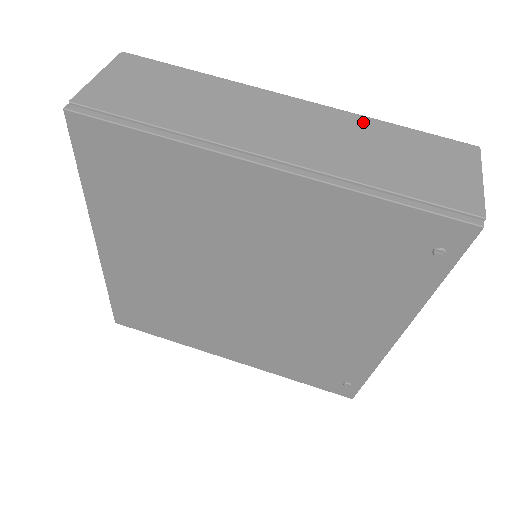
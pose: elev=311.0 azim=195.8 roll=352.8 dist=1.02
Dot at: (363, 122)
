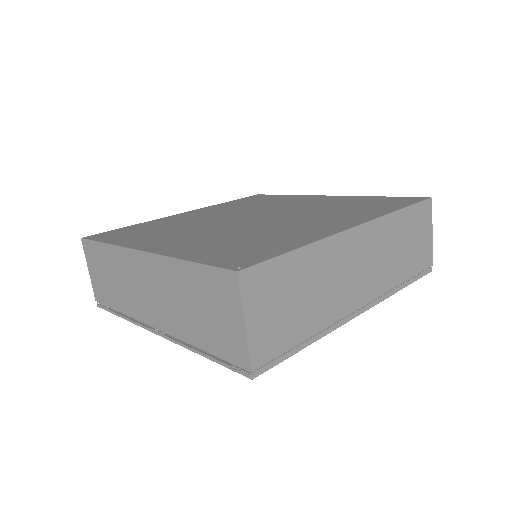
Dot at: (390, 223)
